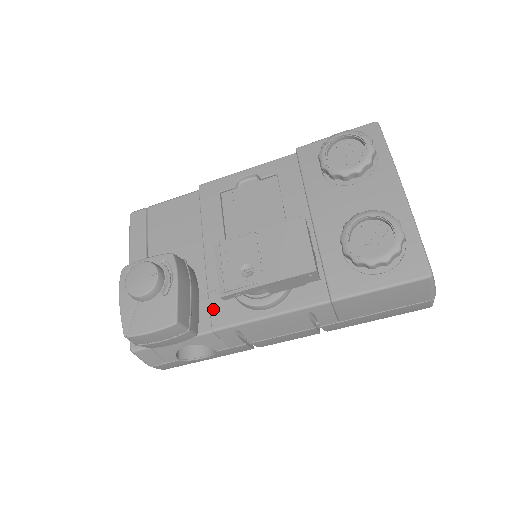
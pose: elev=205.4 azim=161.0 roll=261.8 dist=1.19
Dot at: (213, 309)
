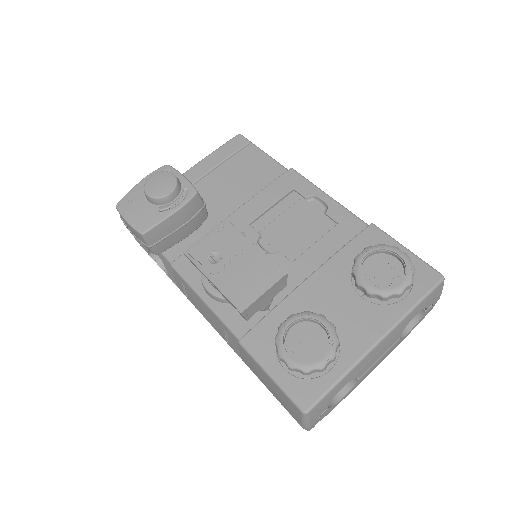
Dot at: occluded
